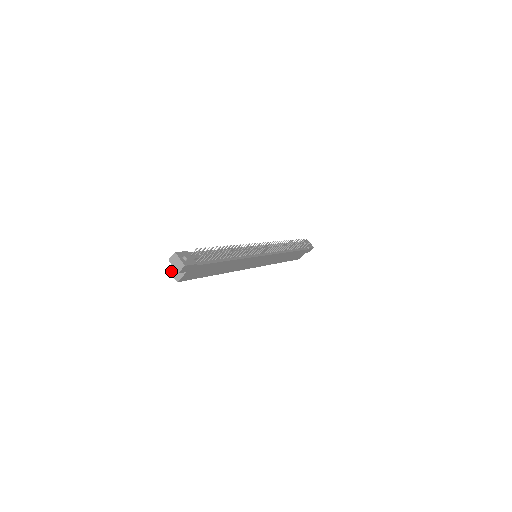
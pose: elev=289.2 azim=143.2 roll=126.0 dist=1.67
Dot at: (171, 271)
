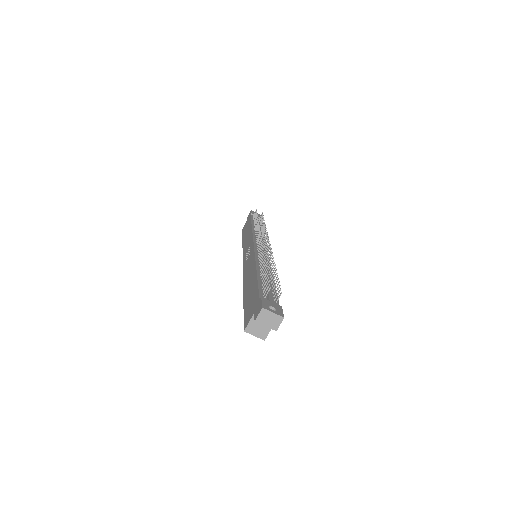
Dot at: (250, 331)
